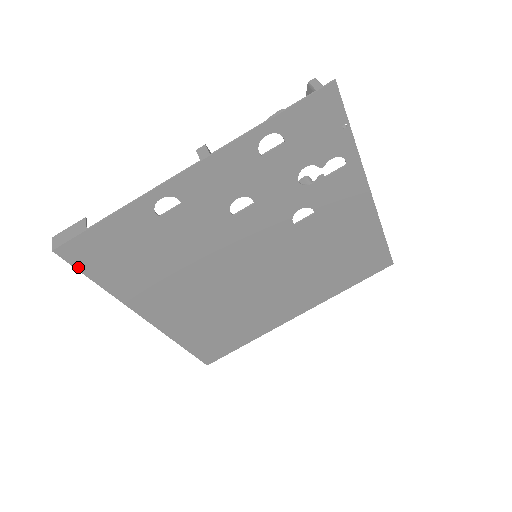
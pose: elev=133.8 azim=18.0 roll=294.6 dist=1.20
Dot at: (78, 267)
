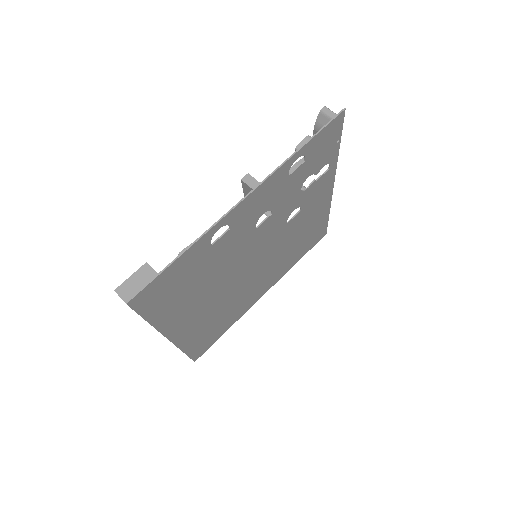
Dot at: (139, 312)
